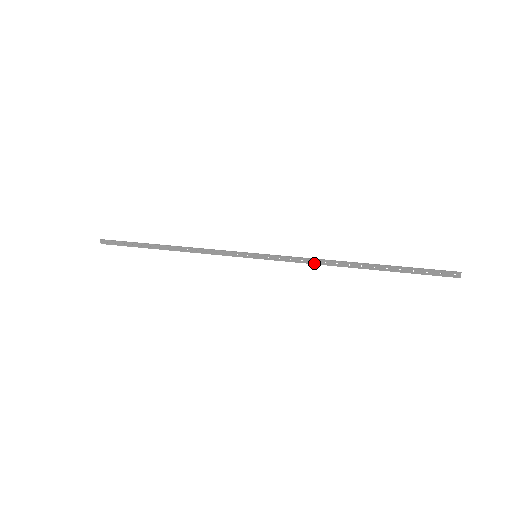
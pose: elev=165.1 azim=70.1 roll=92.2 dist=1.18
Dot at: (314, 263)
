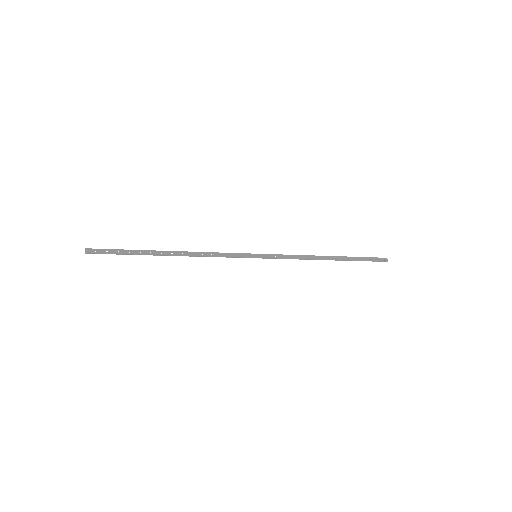
Dot at: (301, 258)
